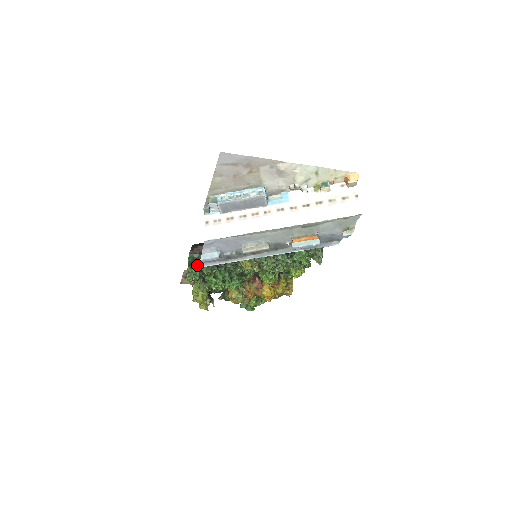
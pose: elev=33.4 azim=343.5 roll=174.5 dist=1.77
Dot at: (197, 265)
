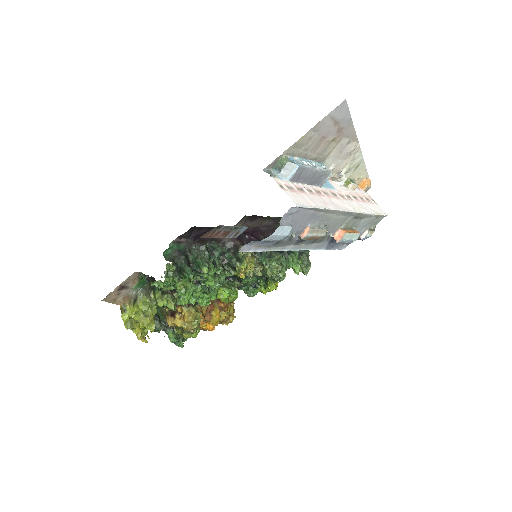
Dot at: (243, 247)
